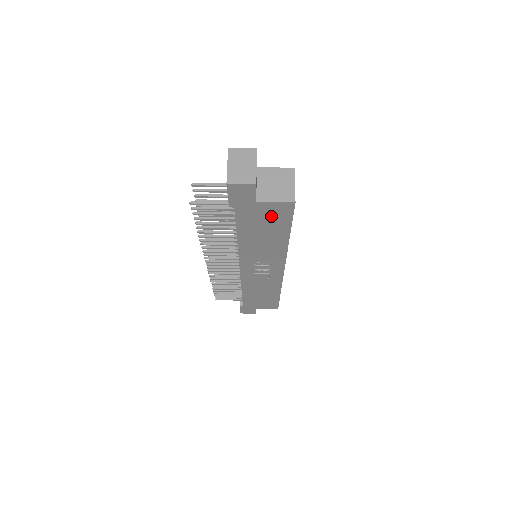
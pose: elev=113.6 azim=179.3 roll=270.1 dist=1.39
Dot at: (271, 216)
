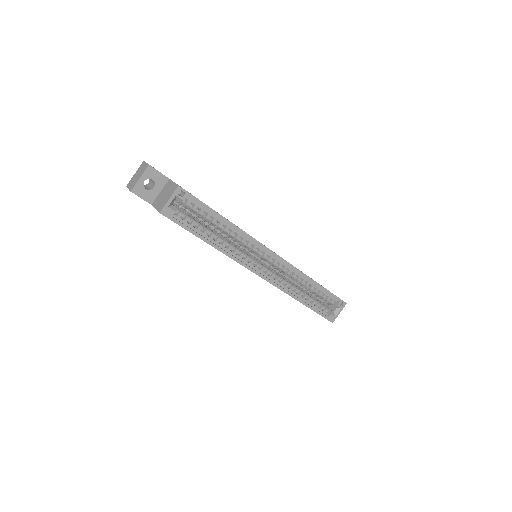
Dot at: occluded
